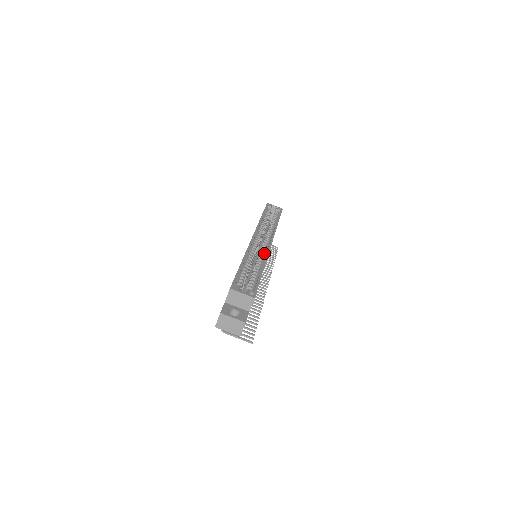
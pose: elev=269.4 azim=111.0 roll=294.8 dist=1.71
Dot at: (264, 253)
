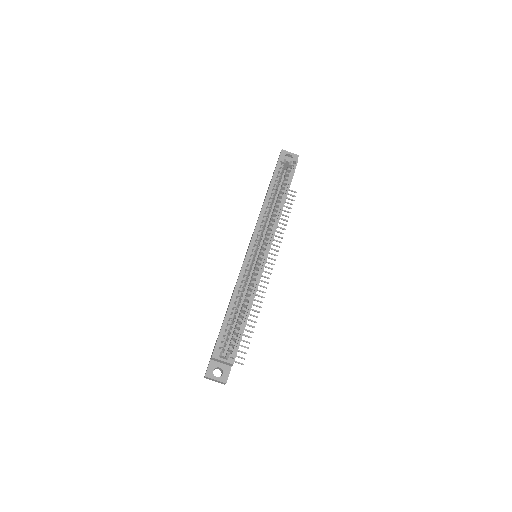
Dot at: (257, 274)
